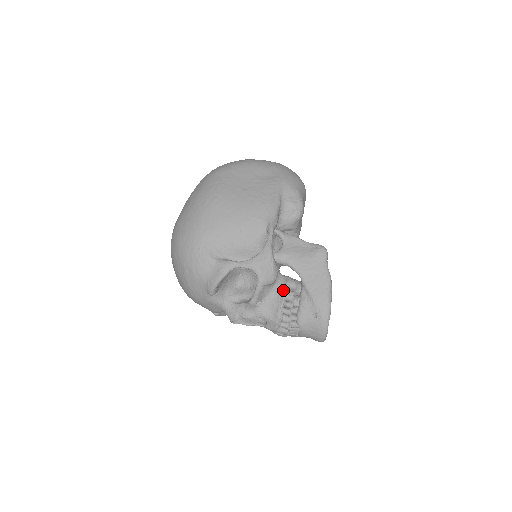
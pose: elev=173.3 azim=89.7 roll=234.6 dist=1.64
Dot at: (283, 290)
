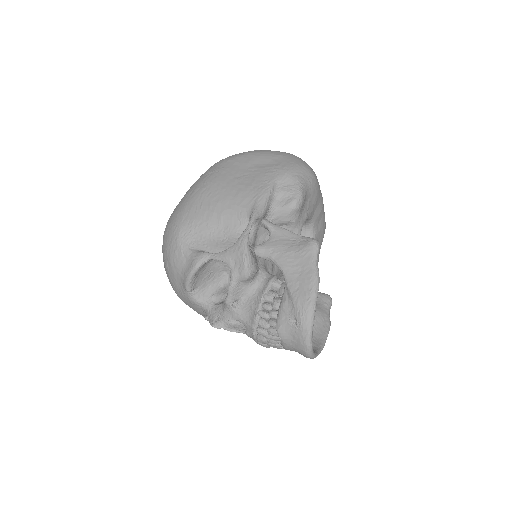
Dot at: (263, 289)
